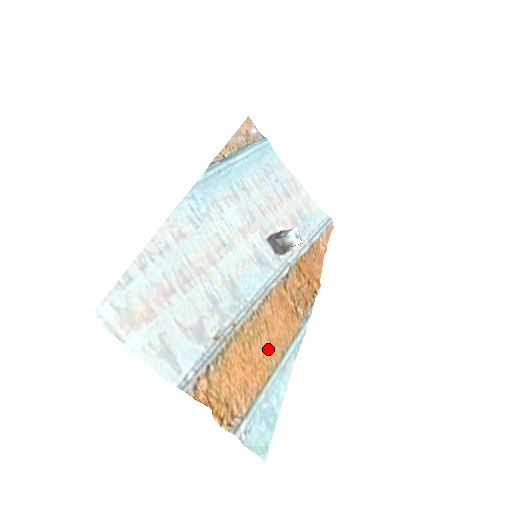
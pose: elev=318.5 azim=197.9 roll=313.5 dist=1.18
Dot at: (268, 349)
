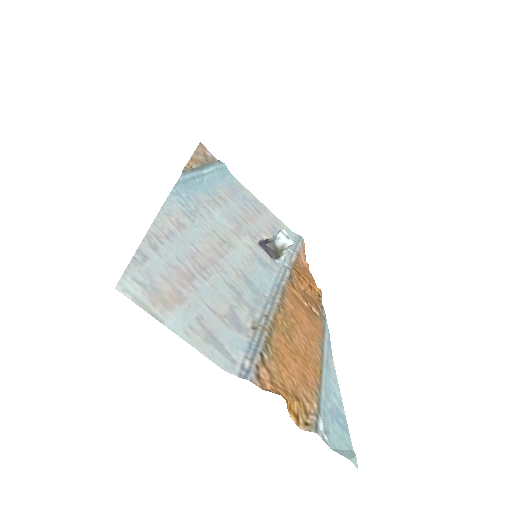
Dot at: (307, 343)
